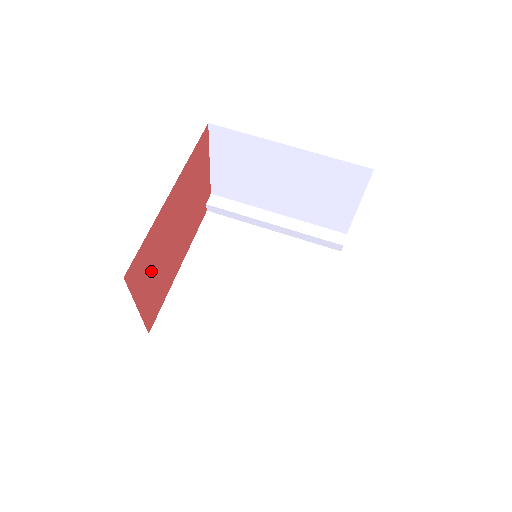
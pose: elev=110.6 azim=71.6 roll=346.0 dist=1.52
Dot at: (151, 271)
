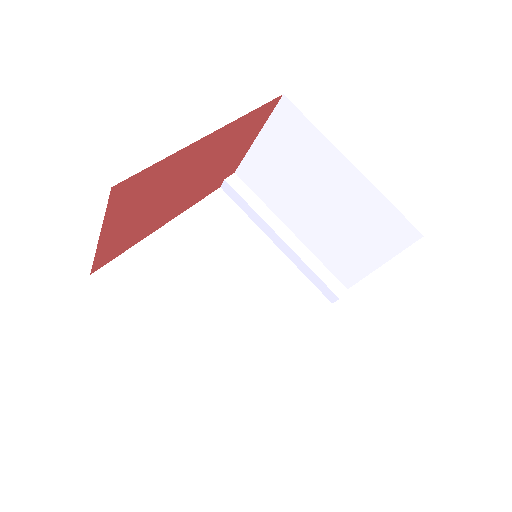
Dot at: (139, 205)
